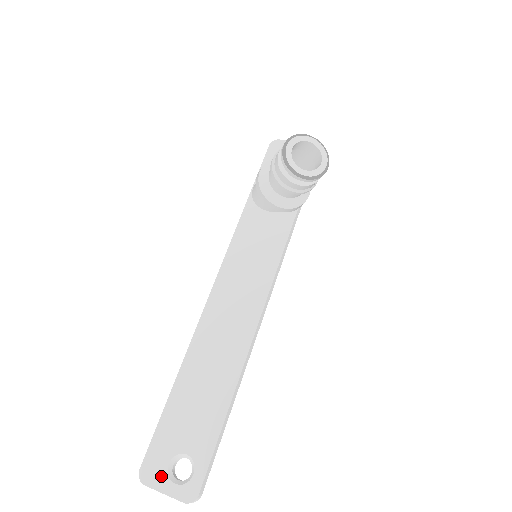
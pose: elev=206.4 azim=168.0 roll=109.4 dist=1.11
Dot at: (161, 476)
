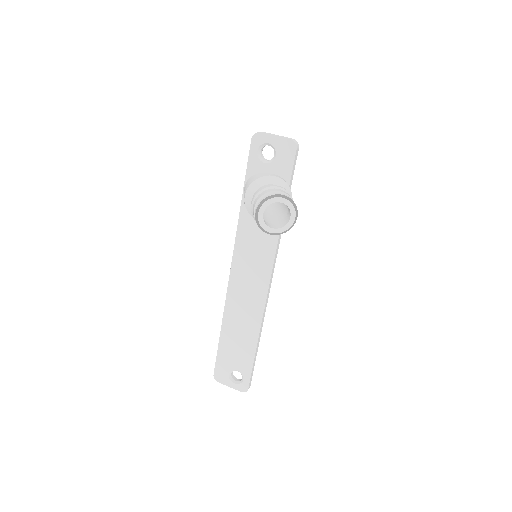
Dot at: (226, 379)
